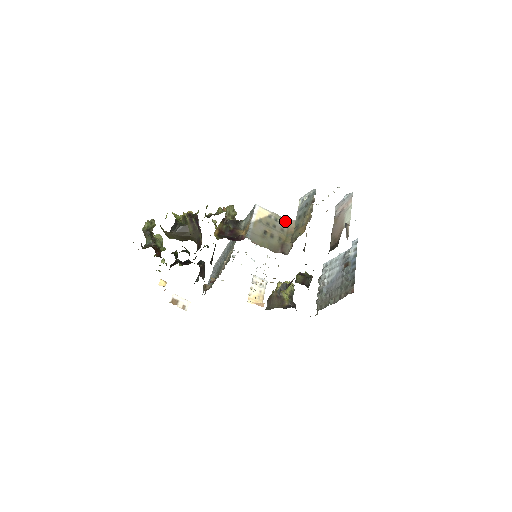
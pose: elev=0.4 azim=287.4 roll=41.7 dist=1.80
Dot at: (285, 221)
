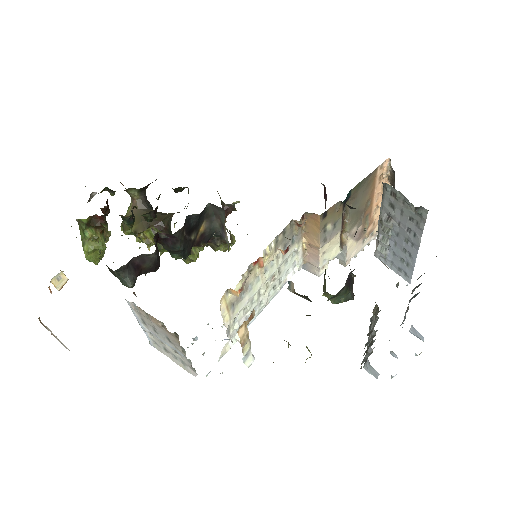
Dot at: occluded
